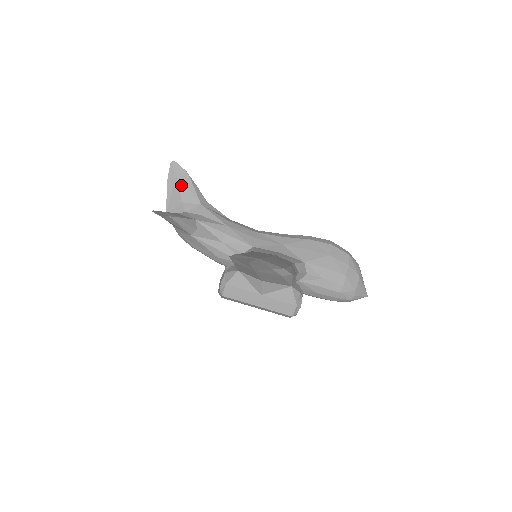
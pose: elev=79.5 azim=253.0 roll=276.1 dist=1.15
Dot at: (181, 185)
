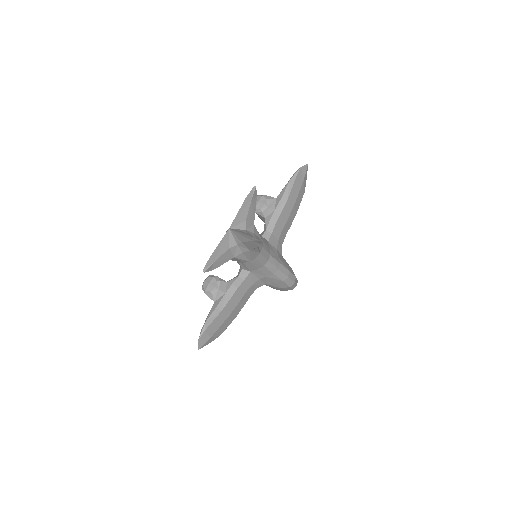
Dot at: (250, 243)
